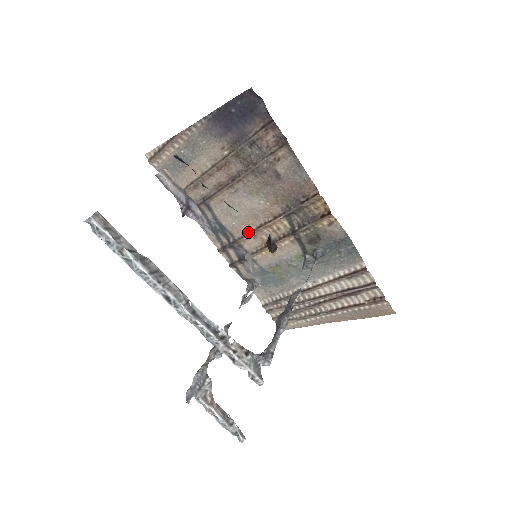
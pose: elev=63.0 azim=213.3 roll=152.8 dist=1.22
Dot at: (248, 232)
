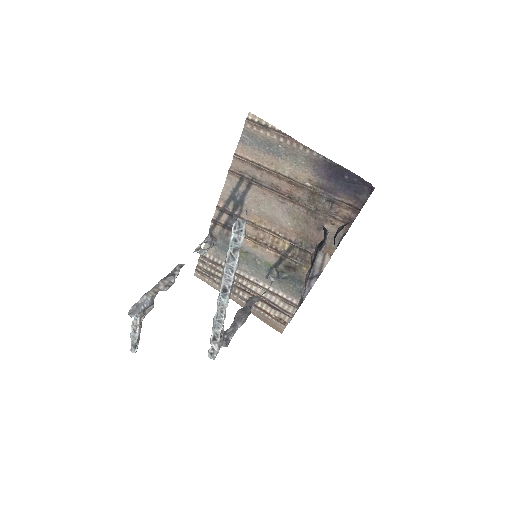
Dot at: (255, 223)
